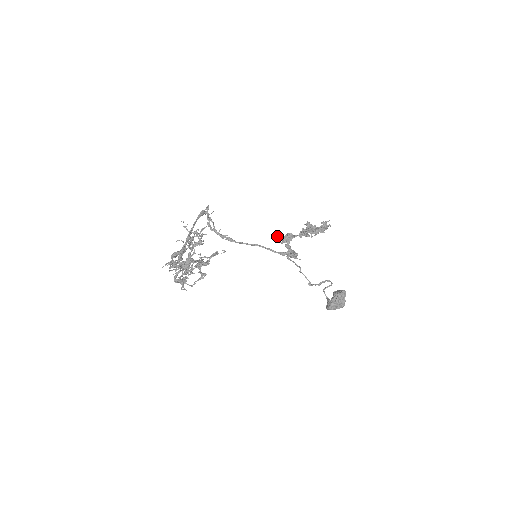
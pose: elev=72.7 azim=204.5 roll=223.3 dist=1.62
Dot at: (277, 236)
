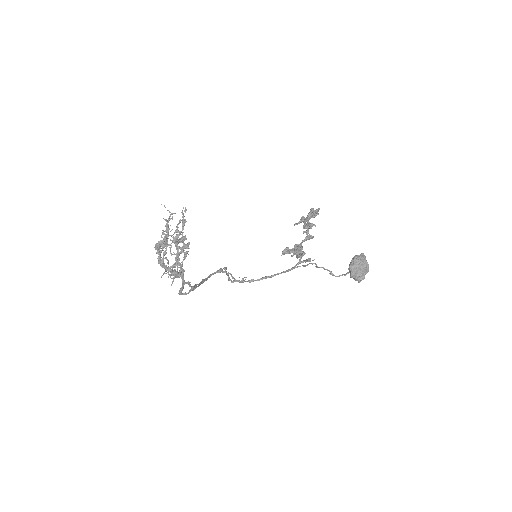
Dot at: (284, 250)
